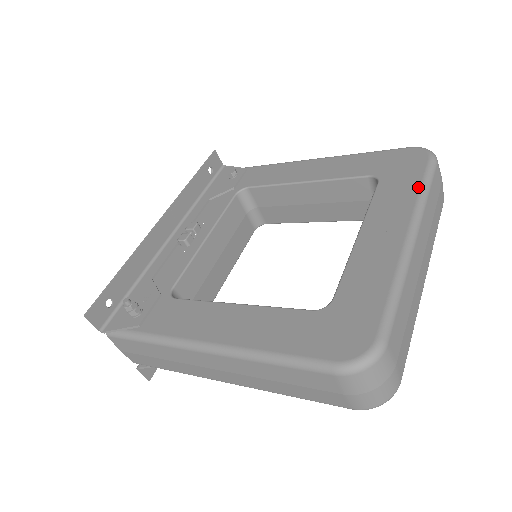
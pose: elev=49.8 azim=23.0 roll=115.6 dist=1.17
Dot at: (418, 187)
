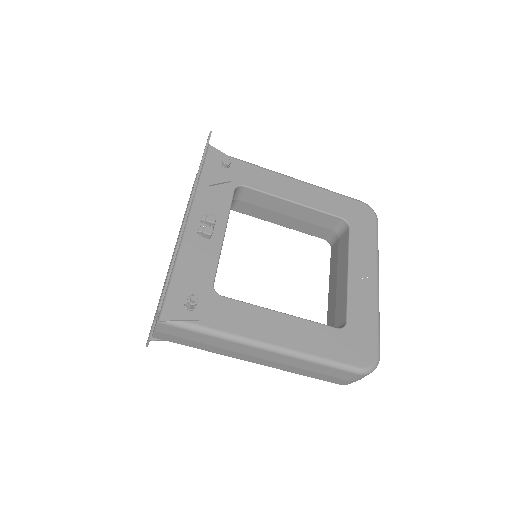
Dot at: (375, 243)
